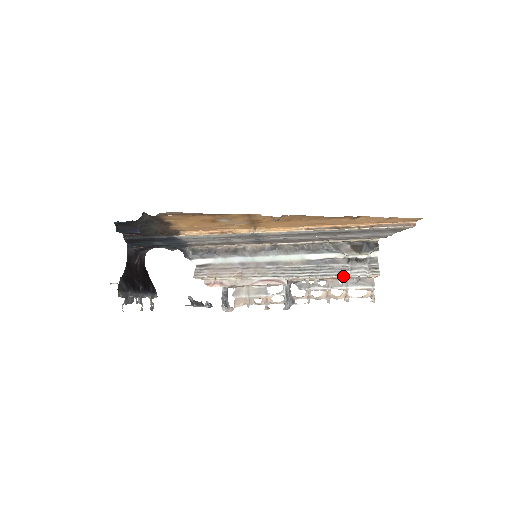
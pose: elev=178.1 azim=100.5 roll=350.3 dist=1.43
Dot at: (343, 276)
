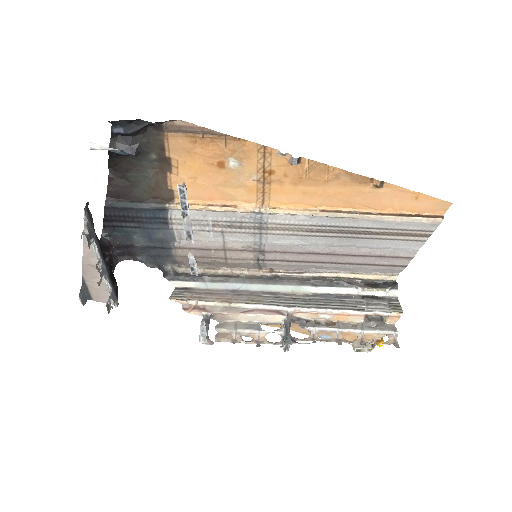
Dot at: (358, 310)
